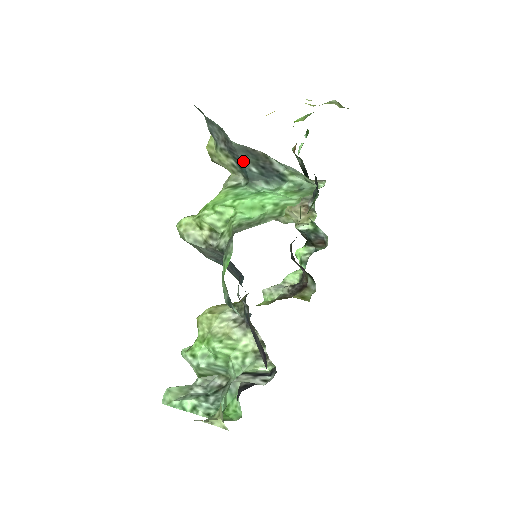
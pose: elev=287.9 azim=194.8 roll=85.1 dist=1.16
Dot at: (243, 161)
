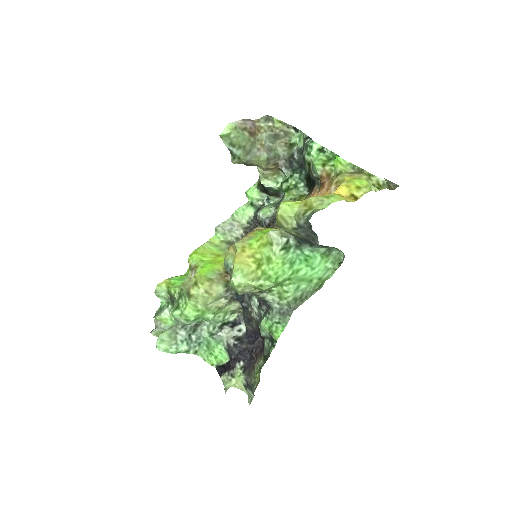
Dot at: occluded
